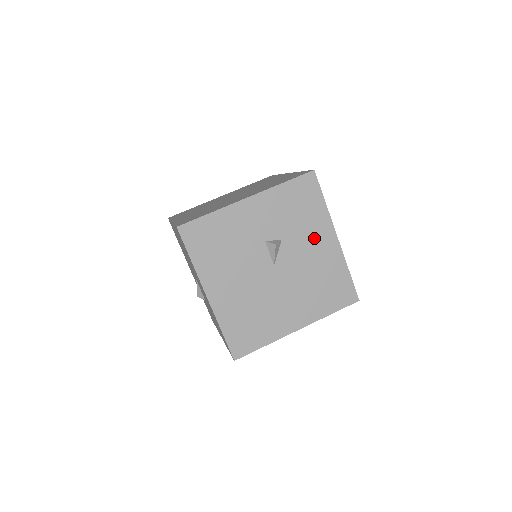
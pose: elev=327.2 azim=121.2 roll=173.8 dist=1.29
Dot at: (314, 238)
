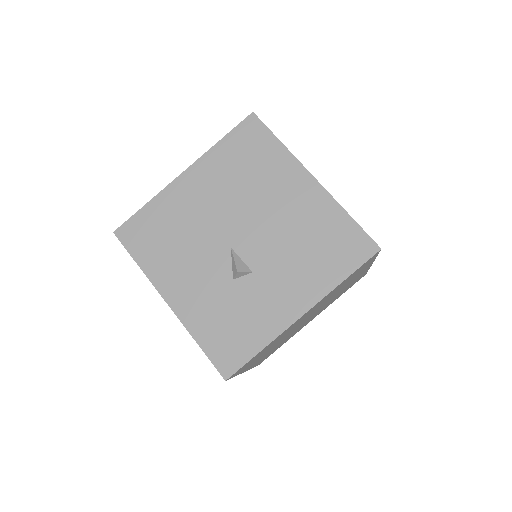
Dot at: occluded
